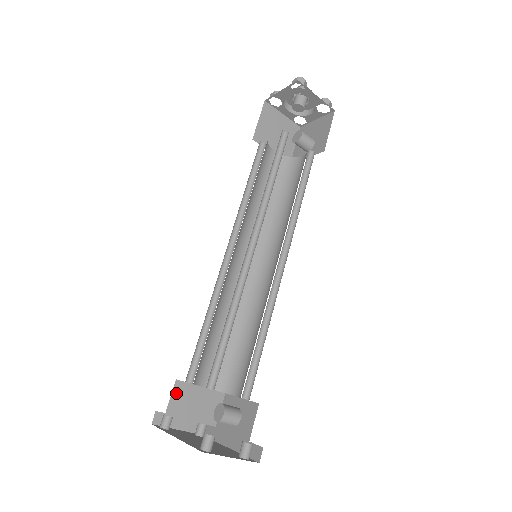
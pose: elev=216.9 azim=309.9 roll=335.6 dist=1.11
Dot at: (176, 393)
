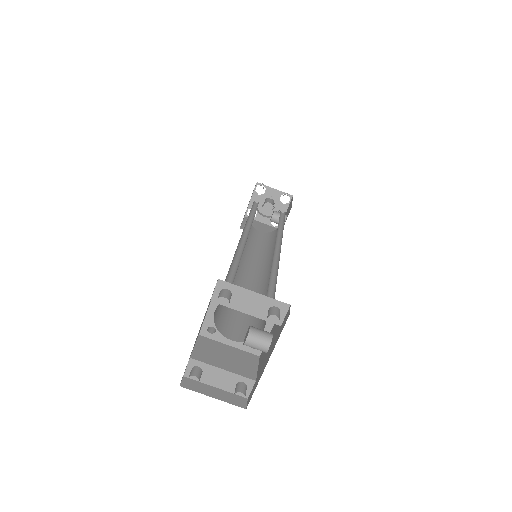
Dot at: (200, 344)
